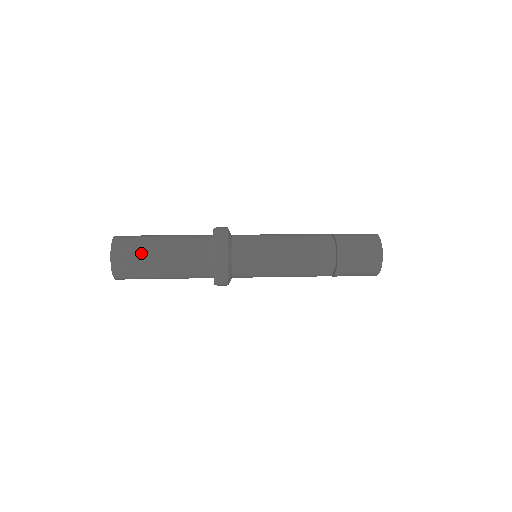
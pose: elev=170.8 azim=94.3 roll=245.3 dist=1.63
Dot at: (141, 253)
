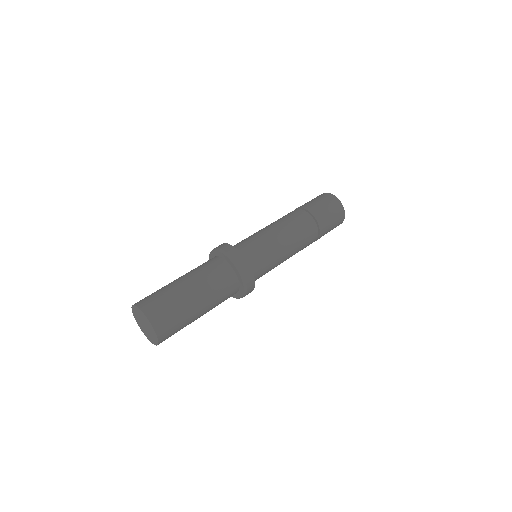
Dot at: occluded
